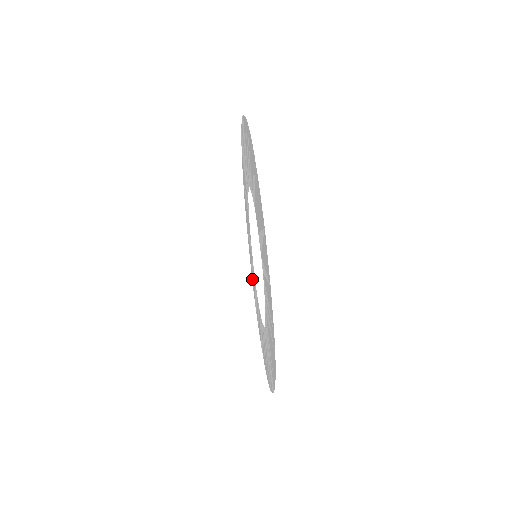
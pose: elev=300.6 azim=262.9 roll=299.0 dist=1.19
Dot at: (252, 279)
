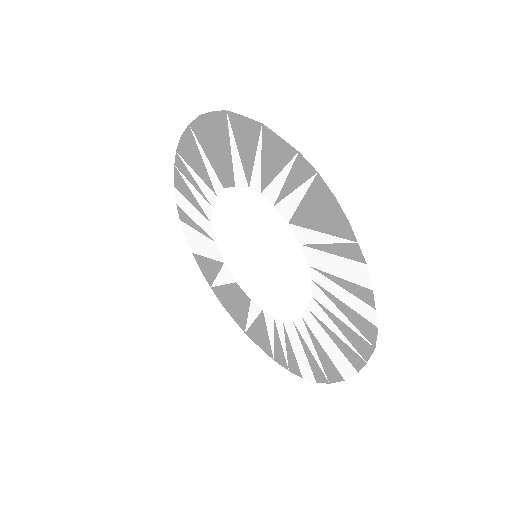
Dot at: (283, 363)
